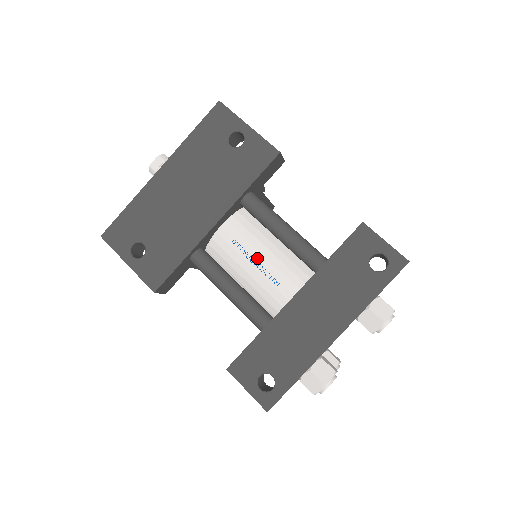
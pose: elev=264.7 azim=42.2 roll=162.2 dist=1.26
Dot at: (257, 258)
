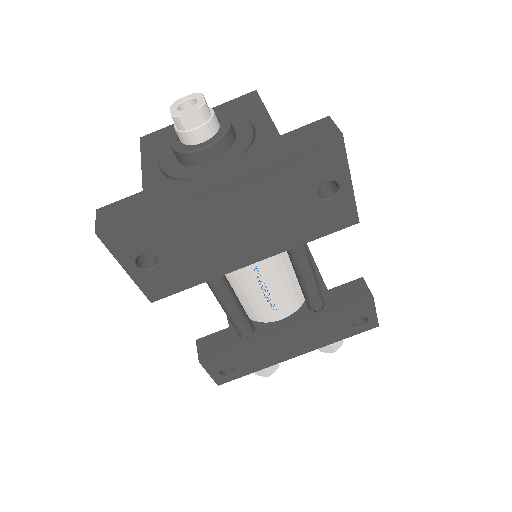
Dot at: (269, 288)
